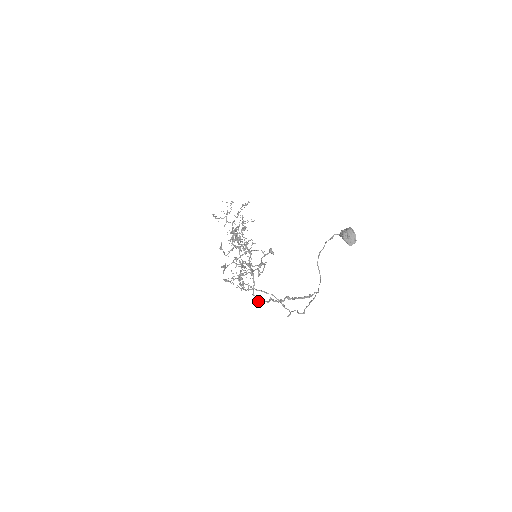
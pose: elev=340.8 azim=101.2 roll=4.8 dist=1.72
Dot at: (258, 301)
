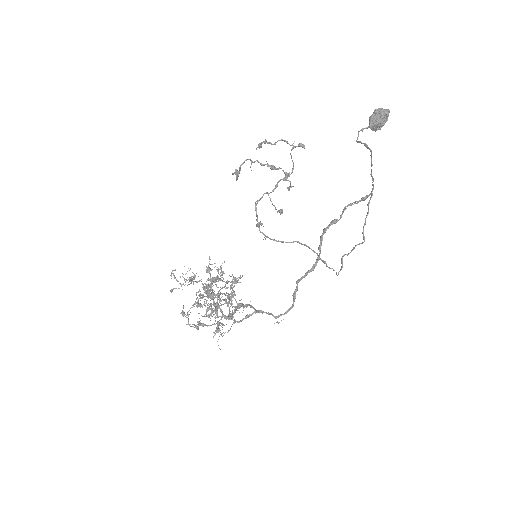
Dot at: (272, 314)
